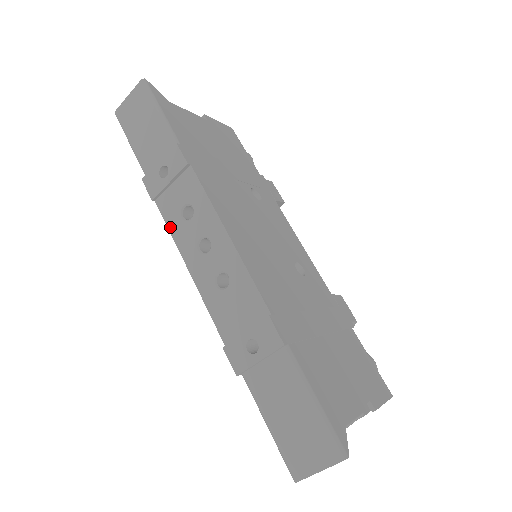
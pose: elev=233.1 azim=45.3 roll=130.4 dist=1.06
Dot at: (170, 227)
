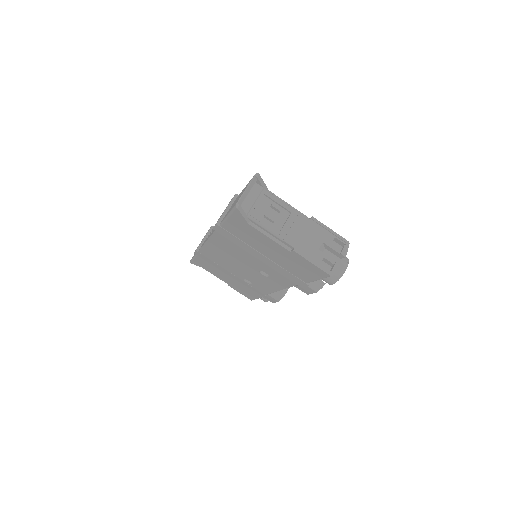
Dot at: occluded
